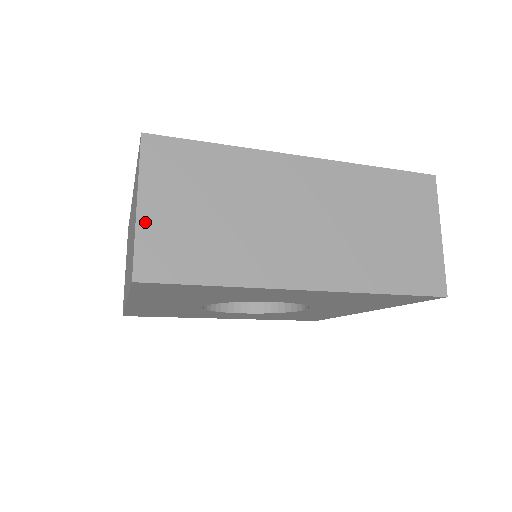
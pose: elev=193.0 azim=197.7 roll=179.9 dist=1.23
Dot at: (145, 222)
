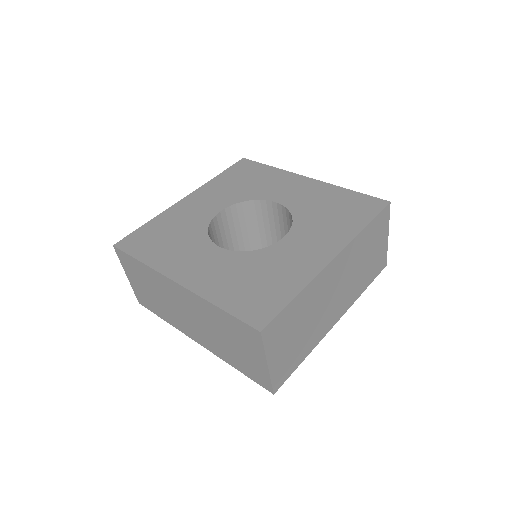
Dot at: (273, 369)
